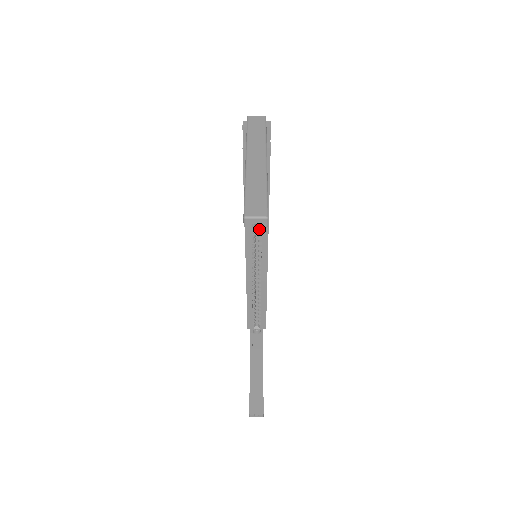
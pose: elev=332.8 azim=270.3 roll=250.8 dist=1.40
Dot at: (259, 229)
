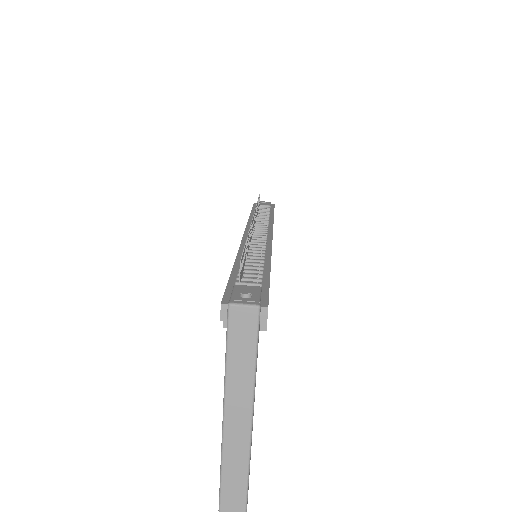
Dot at: occluded
